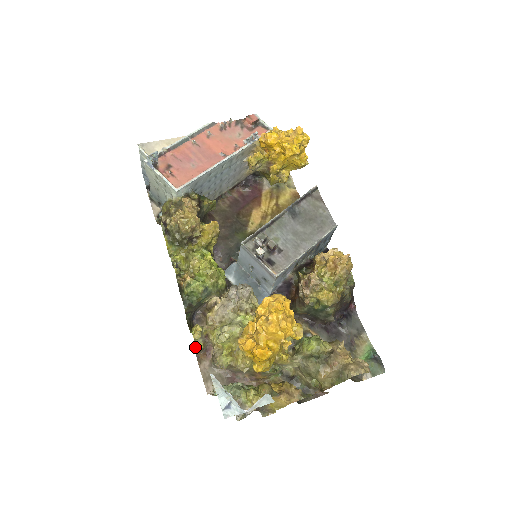
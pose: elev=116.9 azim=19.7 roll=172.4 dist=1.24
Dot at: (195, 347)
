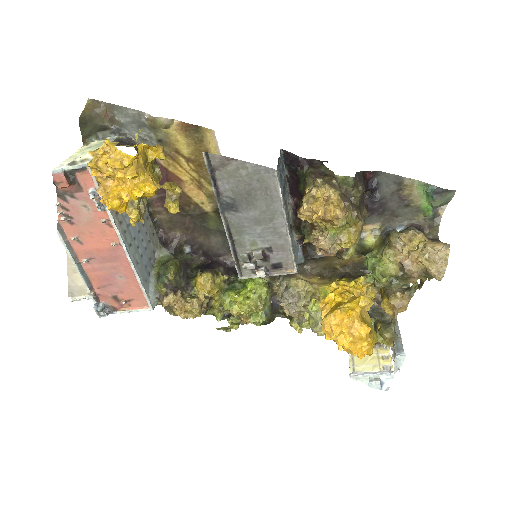
Dot at: occluded
